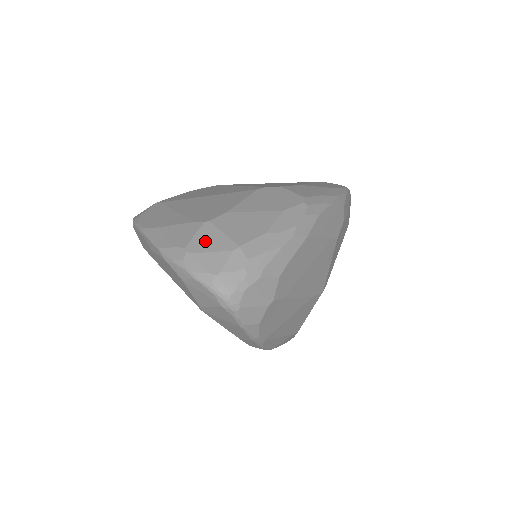
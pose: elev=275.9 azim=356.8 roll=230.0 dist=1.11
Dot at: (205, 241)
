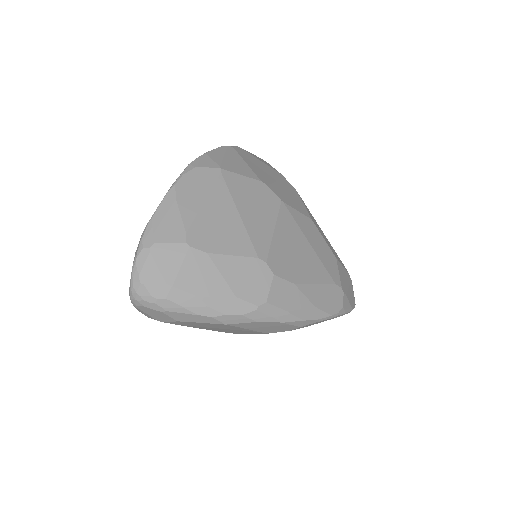
Dot at: (167, 256)
